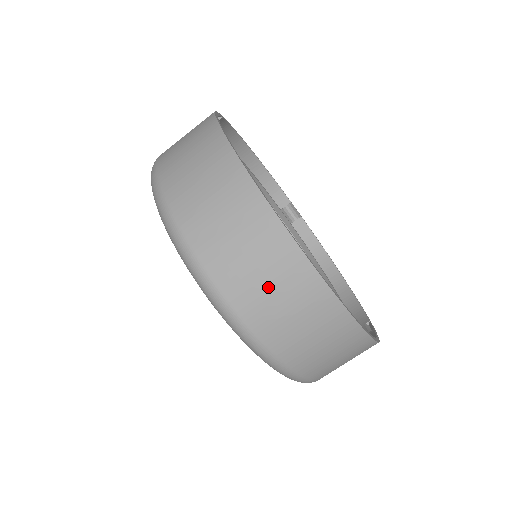
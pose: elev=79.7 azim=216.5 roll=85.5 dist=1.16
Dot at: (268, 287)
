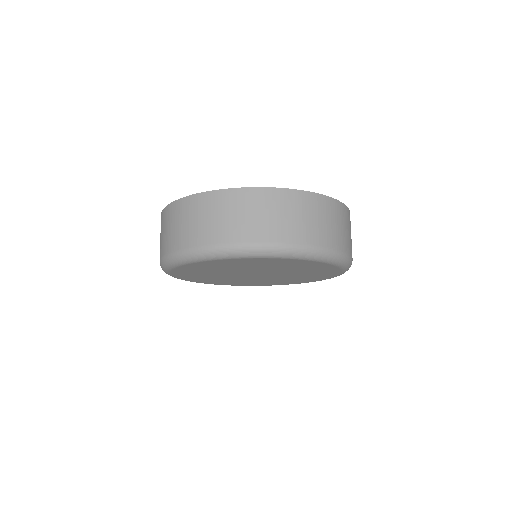
Dot at: (259, 216)
